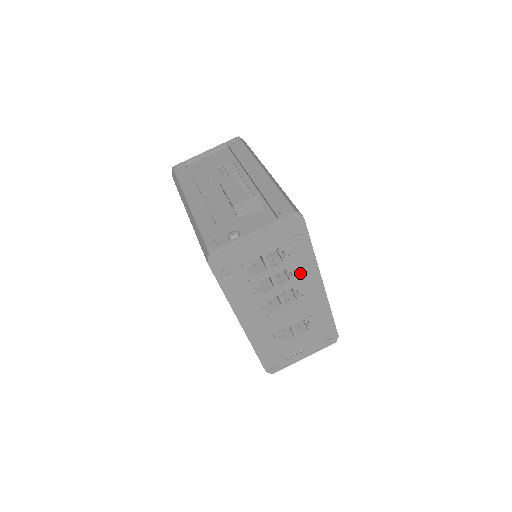
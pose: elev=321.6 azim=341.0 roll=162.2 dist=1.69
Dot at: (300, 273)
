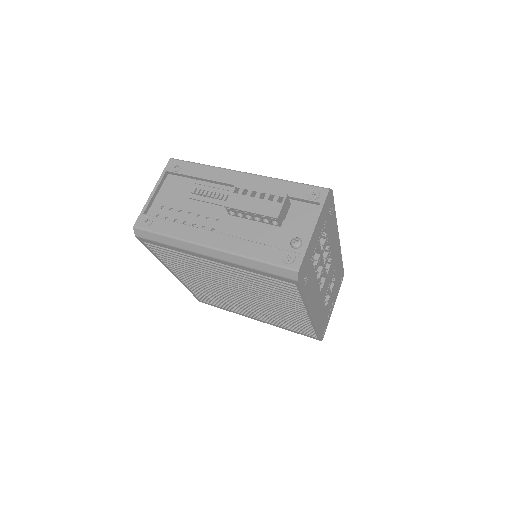
Dot at: (331, 240)
